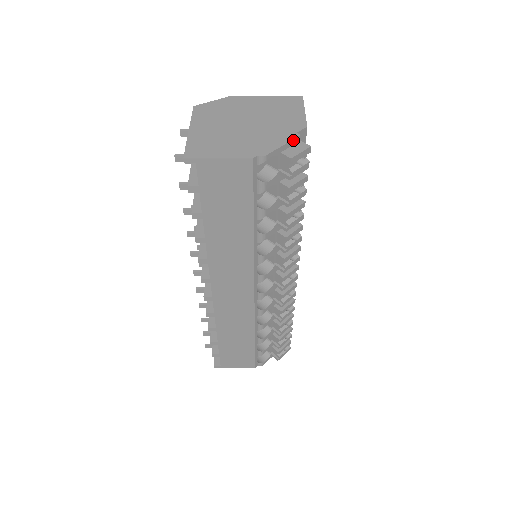
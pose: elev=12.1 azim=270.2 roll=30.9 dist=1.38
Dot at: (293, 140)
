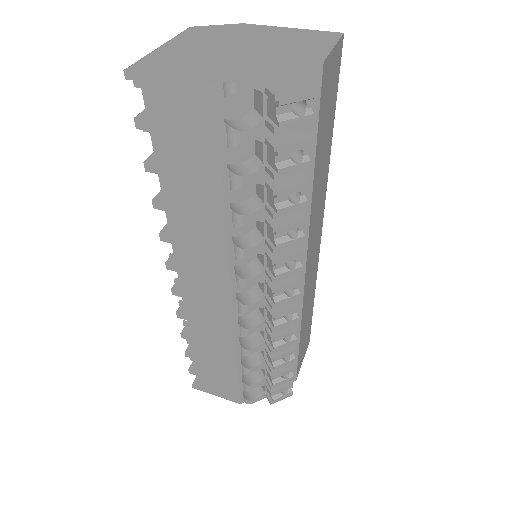
Dot at: (291, 73)
